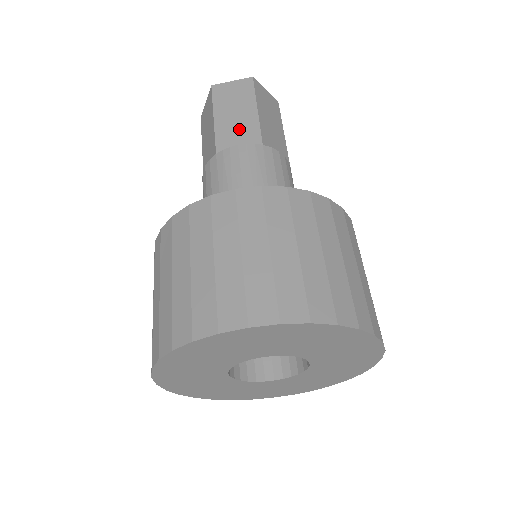
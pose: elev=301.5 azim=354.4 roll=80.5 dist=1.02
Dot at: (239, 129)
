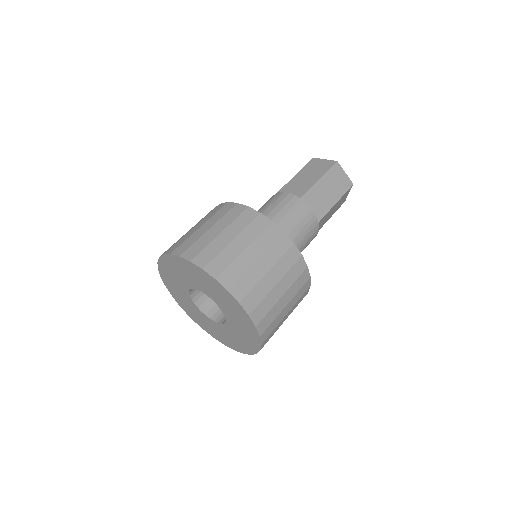
Dot at: (321, 201)
